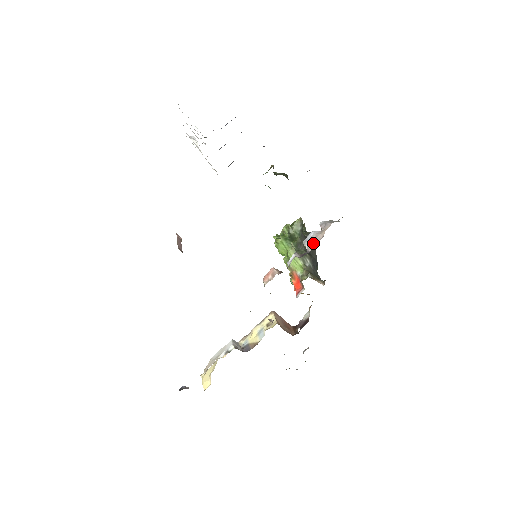
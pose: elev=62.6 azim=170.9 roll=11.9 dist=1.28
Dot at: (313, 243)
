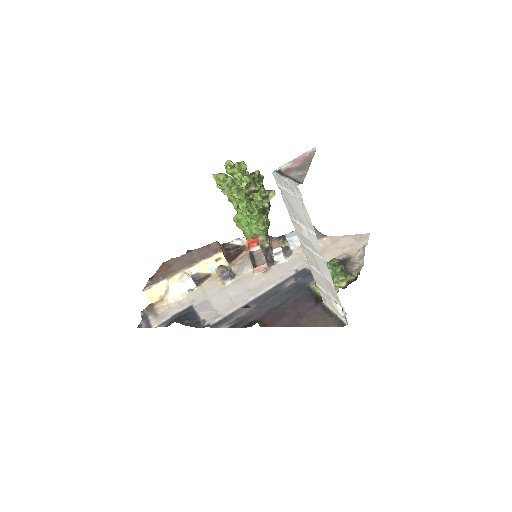
Dot at: (298, 248)
